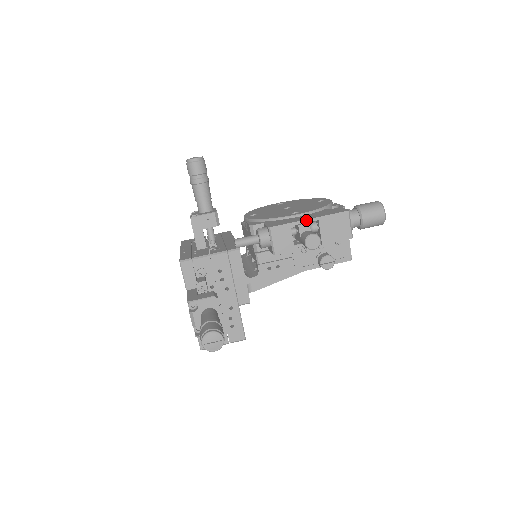
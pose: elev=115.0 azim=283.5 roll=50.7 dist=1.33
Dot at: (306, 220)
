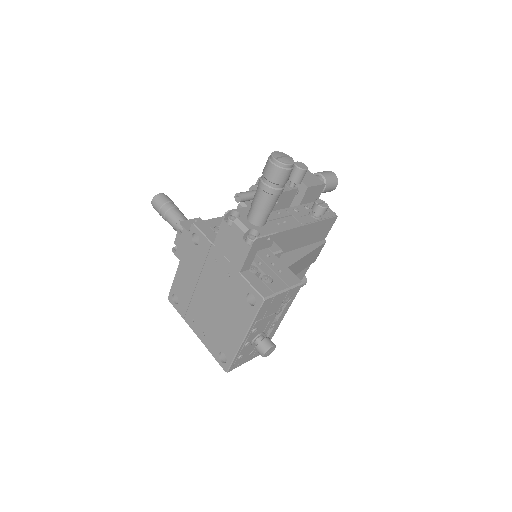
Dot at: occluded
